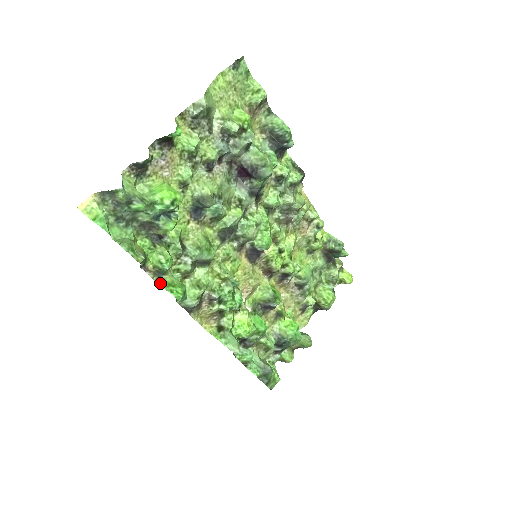
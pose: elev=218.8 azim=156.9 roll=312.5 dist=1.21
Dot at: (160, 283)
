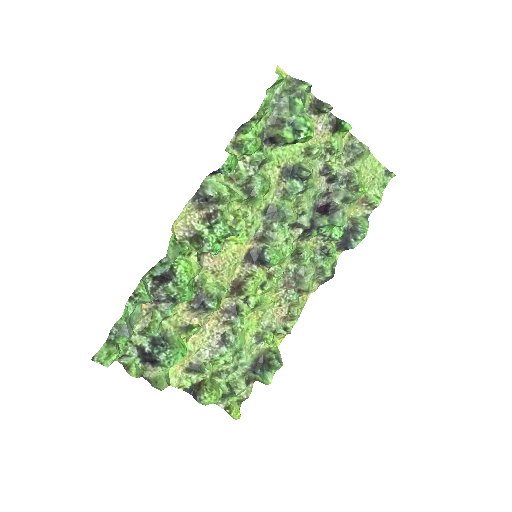
Dot at: (227, 150)
